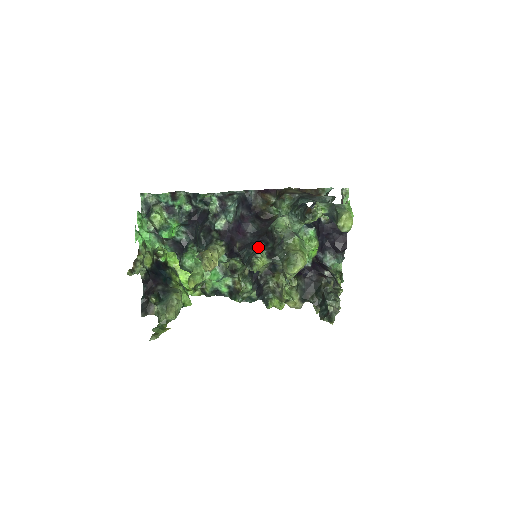
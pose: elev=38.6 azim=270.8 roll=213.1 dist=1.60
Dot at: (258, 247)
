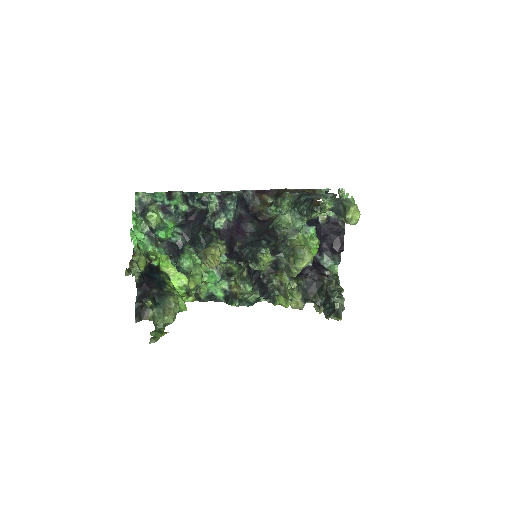
Dot at: (260, 245)
